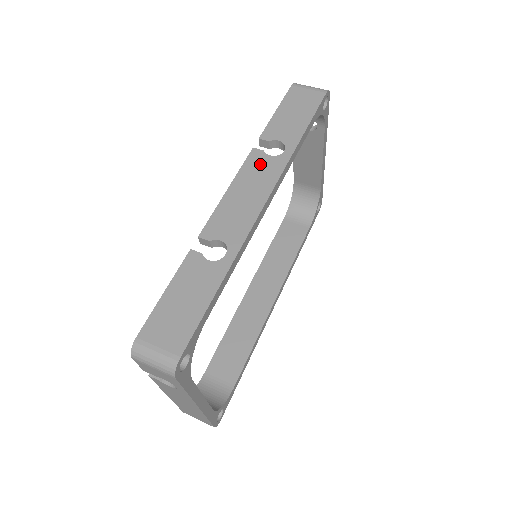
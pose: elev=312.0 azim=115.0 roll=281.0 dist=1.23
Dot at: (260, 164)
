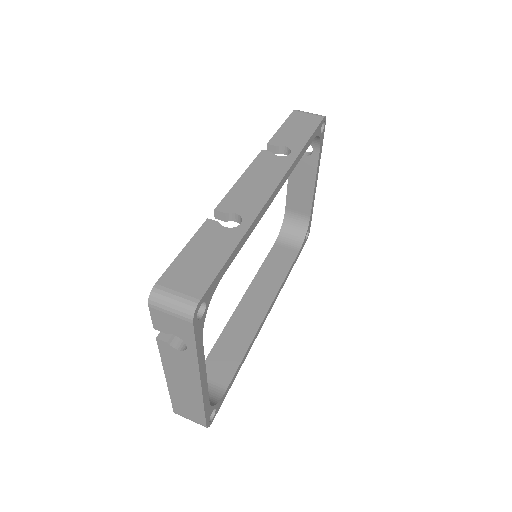
Dot at: (269, 161)
